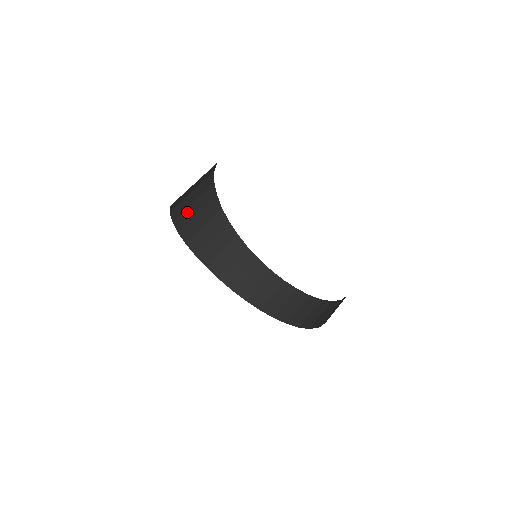
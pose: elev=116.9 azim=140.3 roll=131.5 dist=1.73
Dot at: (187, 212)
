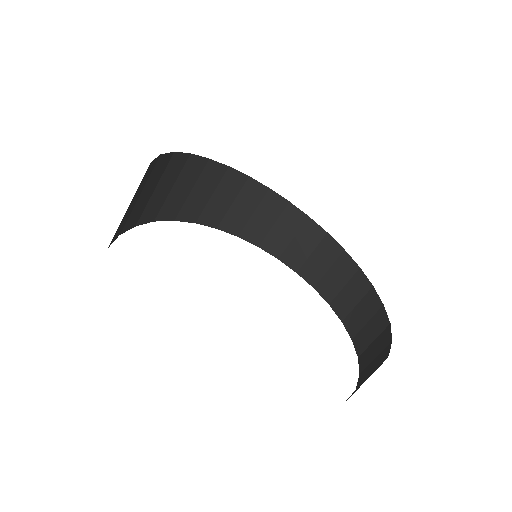
Dot at: (136, 208)
